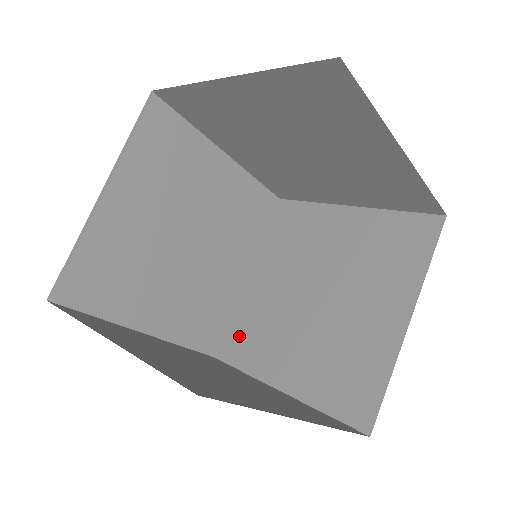
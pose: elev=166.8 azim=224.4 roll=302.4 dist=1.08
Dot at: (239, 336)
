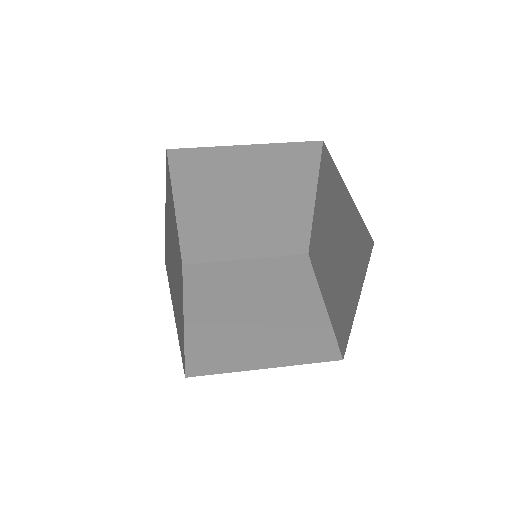
Dot at: (314, 249)
